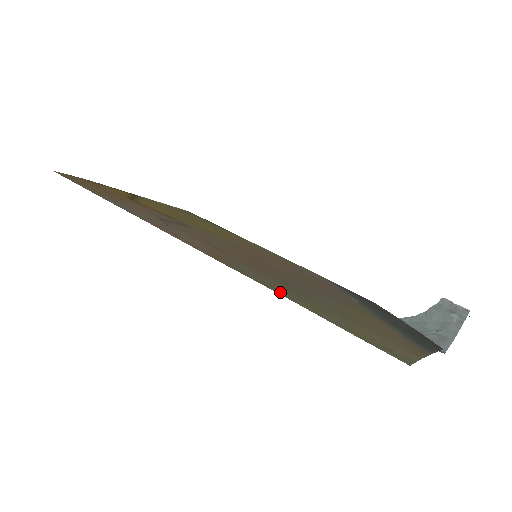
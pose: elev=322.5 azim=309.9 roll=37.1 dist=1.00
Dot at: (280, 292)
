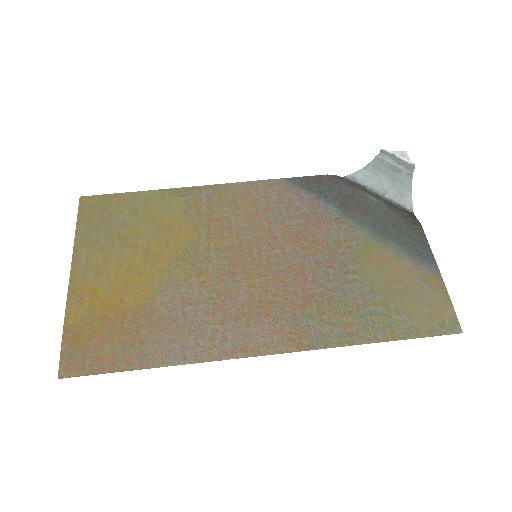
Dot at: (363, 338)
